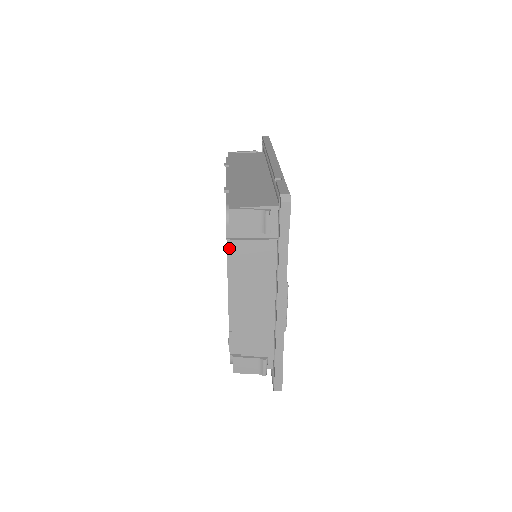
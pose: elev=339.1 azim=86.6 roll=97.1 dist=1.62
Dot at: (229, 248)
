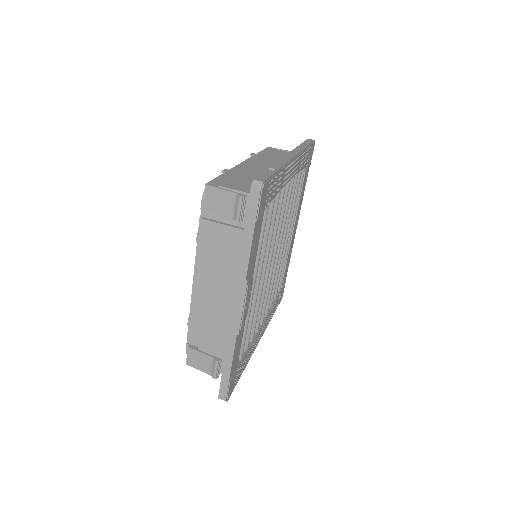
Dot at: (201, 227)
